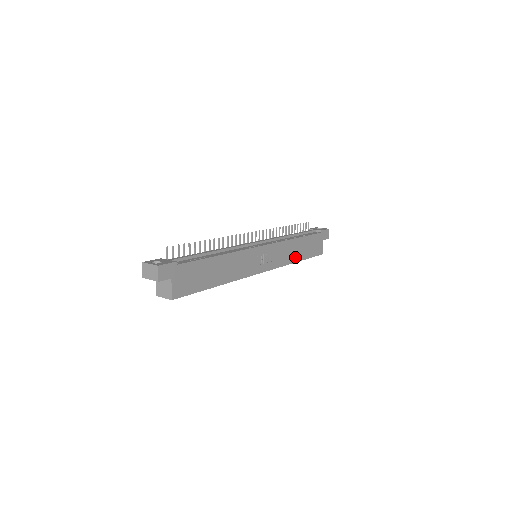
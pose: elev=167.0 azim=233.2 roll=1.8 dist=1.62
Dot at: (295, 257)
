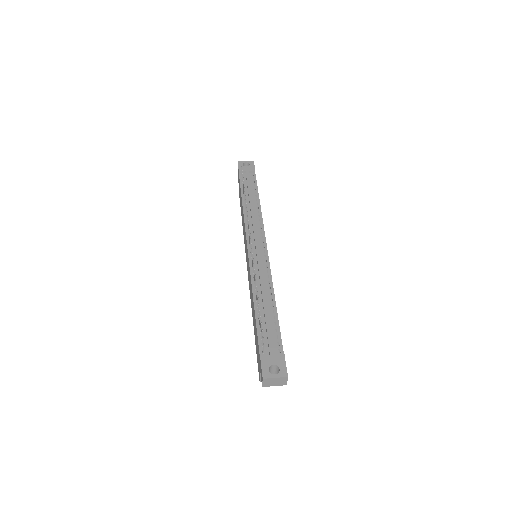
Dot at: occluded
